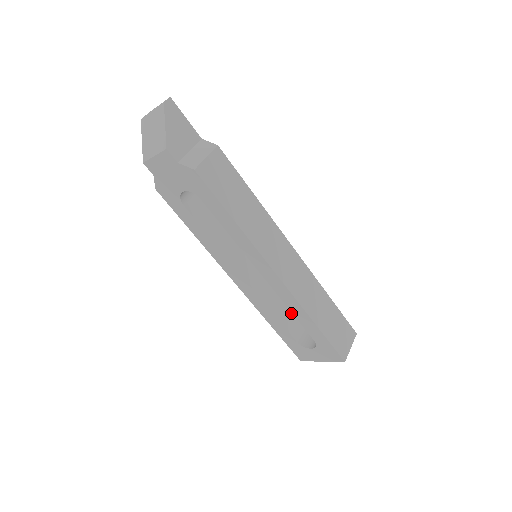
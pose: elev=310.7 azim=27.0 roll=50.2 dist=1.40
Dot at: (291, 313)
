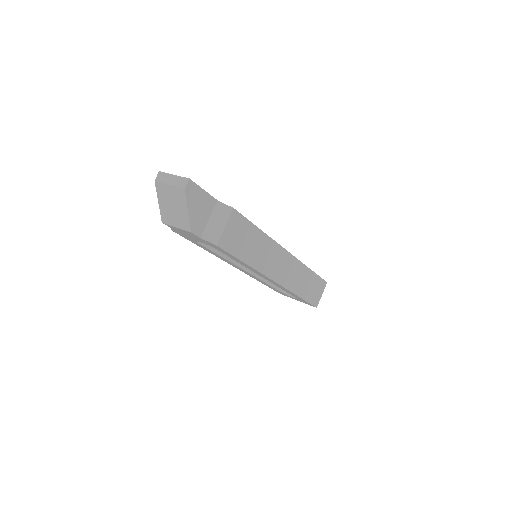
Dot at: occluded
